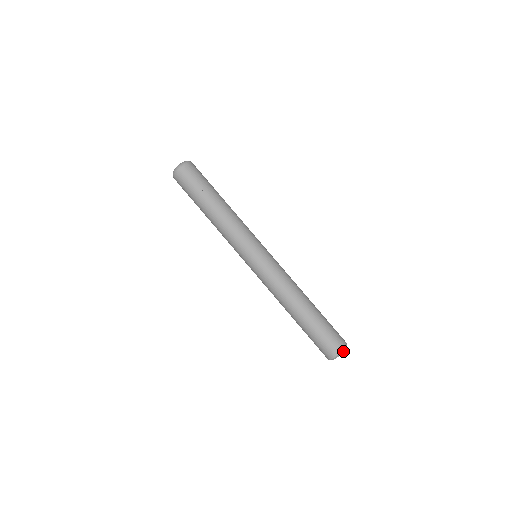
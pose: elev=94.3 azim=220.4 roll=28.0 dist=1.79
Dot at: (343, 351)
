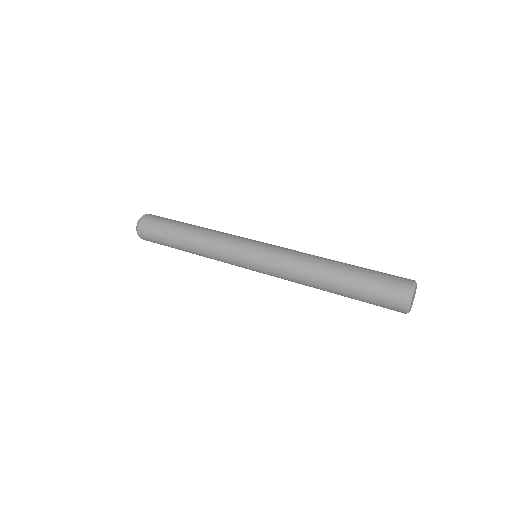
Dot at: occluded
